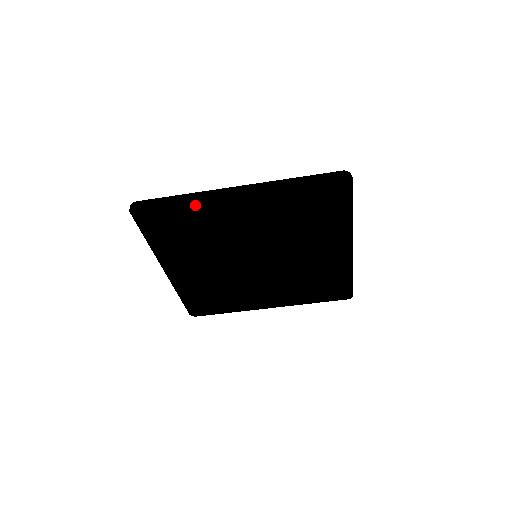
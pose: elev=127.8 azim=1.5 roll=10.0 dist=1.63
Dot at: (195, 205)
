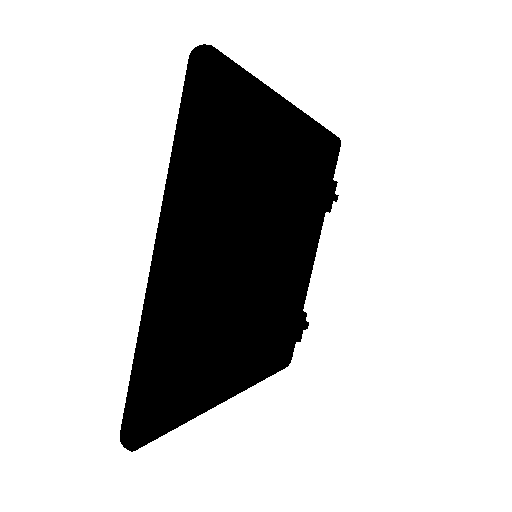
Dot at: (159, 336)
